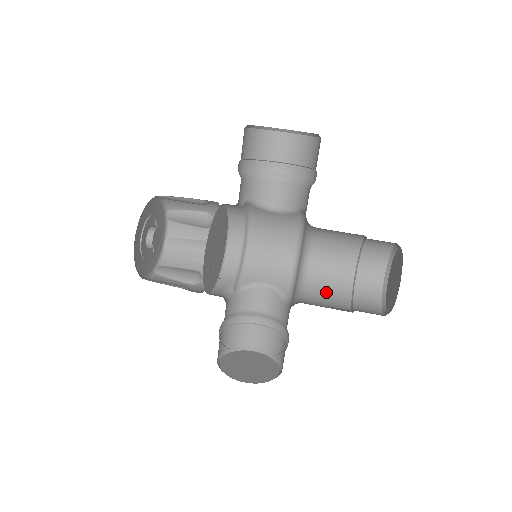
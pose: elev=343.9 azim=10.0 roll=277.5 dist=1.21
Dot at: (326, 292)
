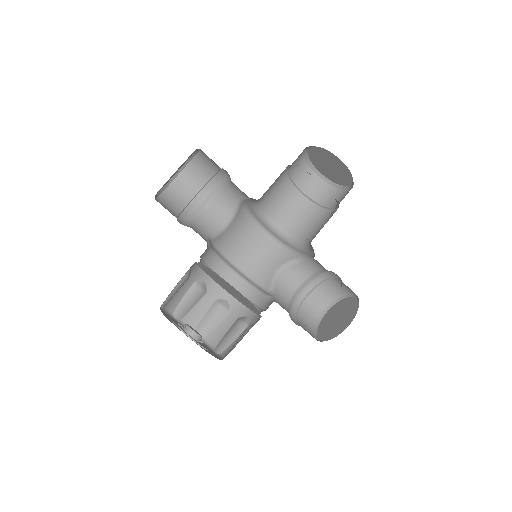
Dot at: (310, 225)
